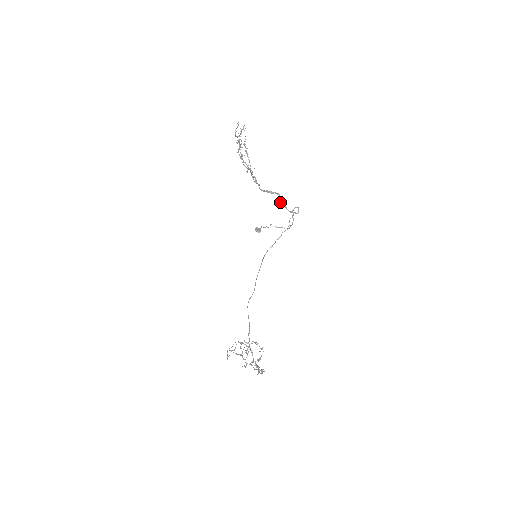
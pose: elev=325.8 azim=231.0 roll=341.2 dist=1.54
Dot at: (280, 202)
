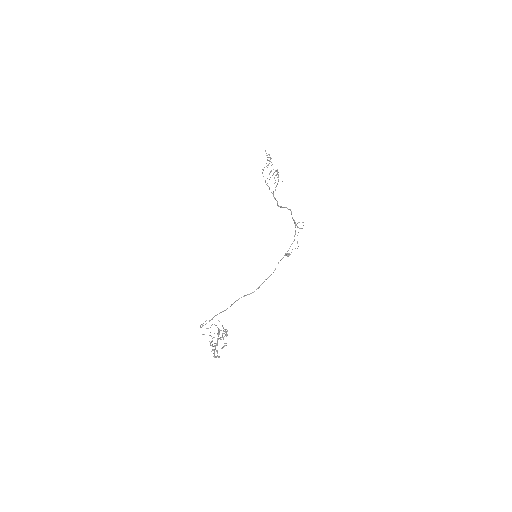
Dot at: (293, 219)
